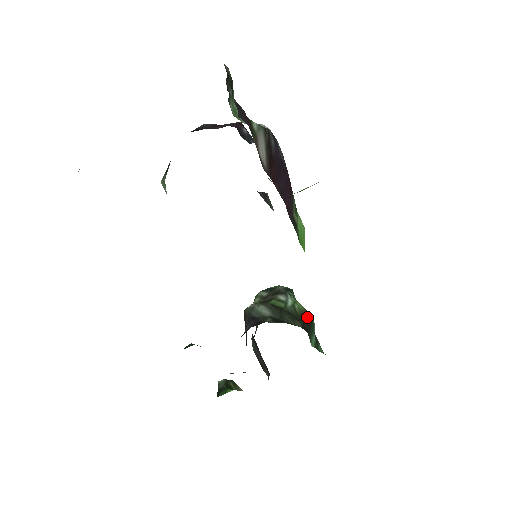
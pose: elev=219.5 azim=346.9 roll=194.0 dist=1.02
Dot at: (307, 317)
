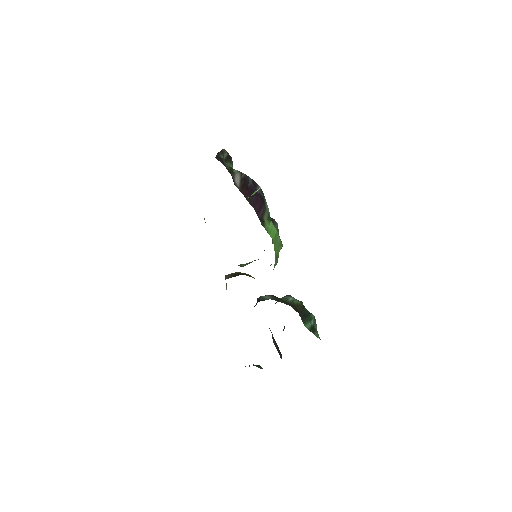
Dot at: (302, 308)
